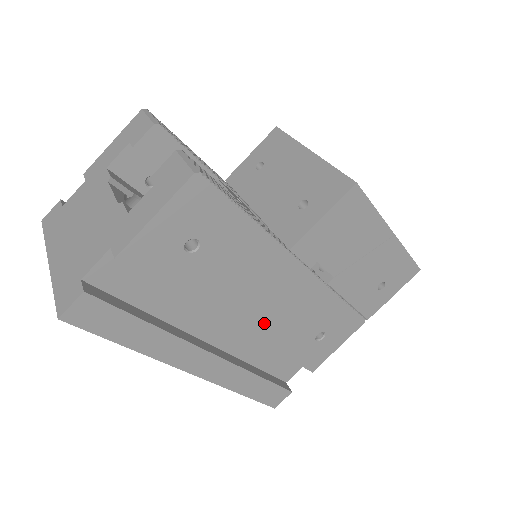
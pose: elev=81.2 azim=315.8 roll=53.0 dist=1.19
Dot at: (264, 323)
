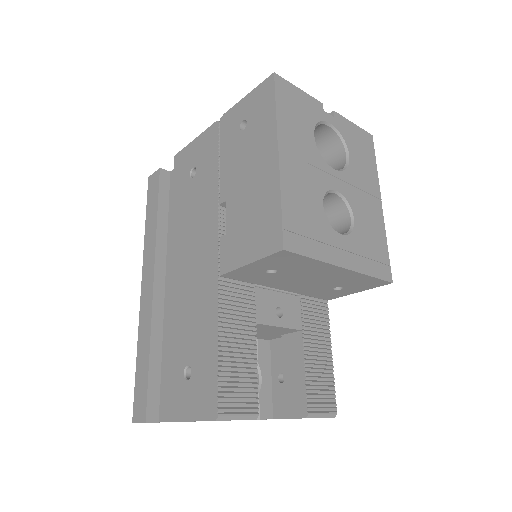
Dot at: occluded
